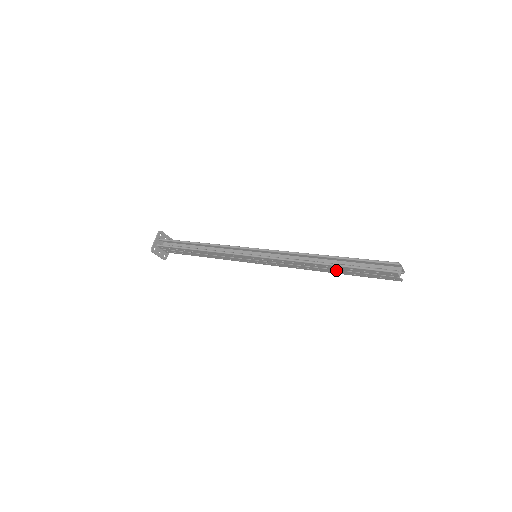
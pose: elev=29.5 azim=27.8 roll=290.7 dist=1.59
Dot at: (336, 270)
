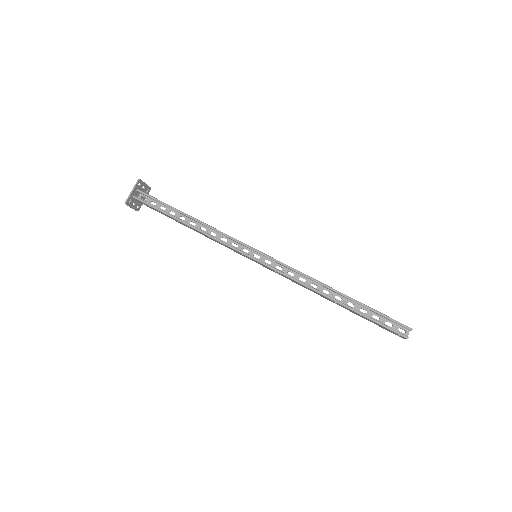
Dot at: occluded
